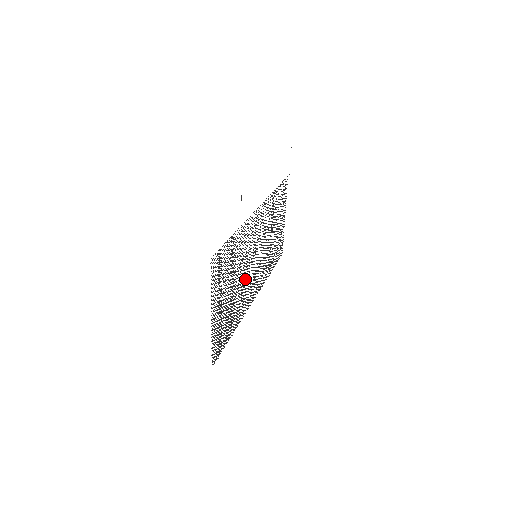
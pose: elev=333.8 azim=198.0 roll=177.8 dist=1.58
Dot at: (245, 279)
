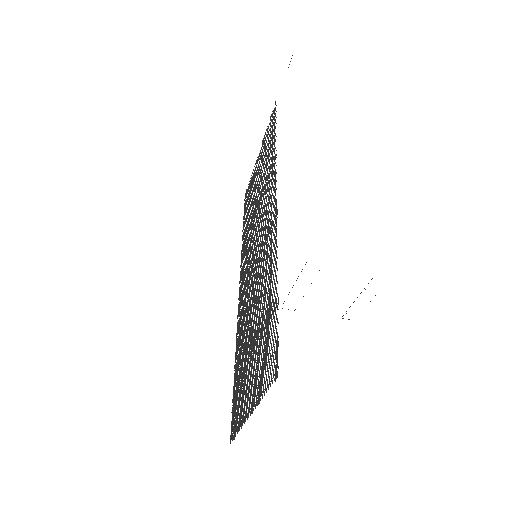
Dot at: (250, 300)
